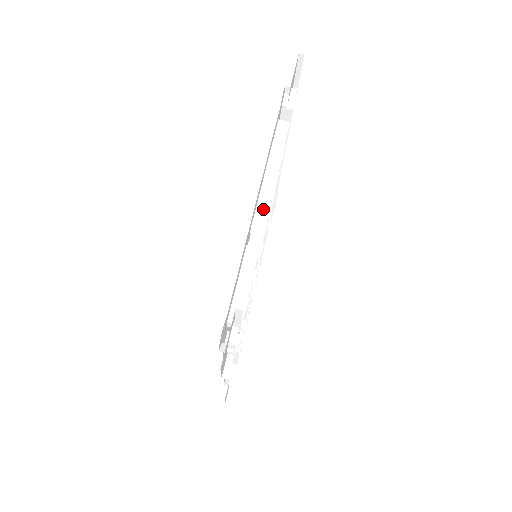
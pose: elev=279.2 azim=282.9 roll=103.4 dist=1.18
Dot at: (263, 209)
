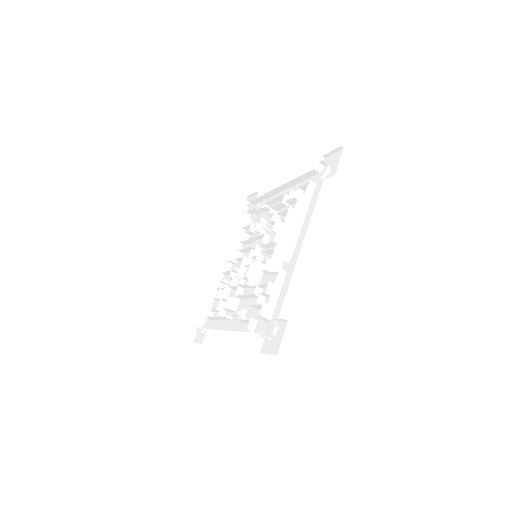
Dot at: (292, 245)
